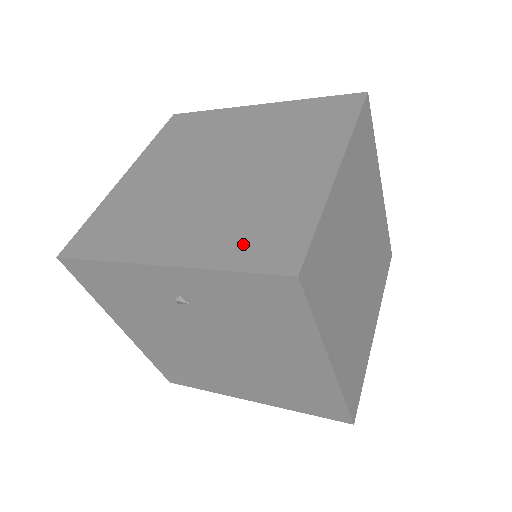
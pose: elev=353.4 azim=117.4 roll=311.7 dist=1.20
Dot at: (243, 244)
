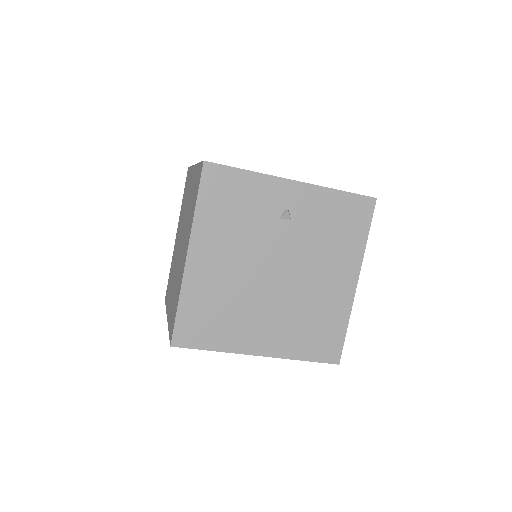
Dot at: occluded
